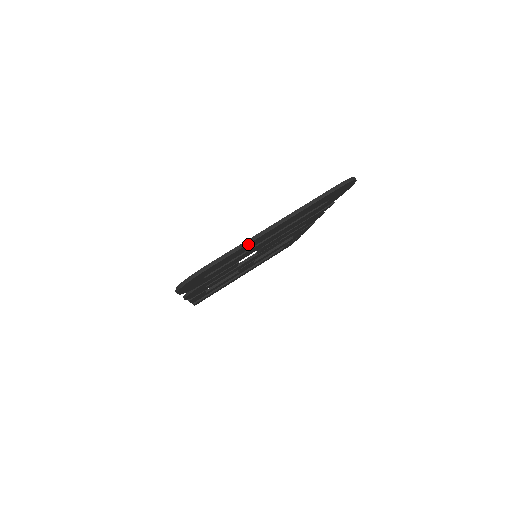
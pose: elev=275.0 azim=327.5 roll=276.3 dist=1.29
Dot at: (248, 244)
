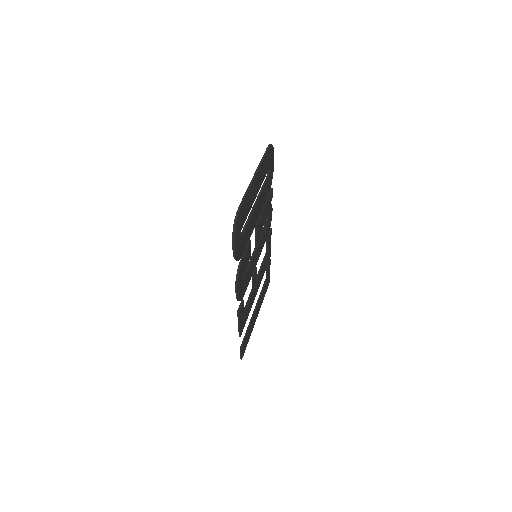
Dot at: (250, 189)
